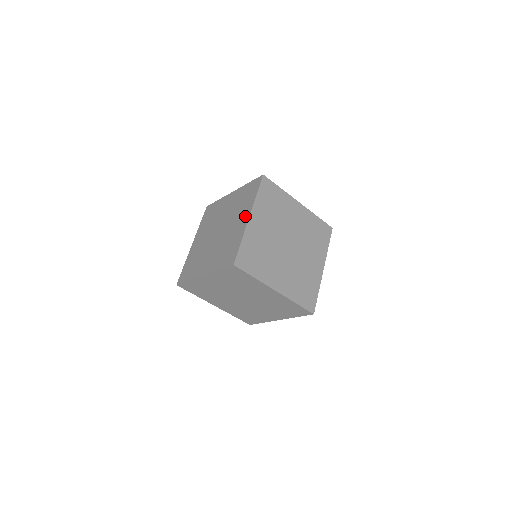
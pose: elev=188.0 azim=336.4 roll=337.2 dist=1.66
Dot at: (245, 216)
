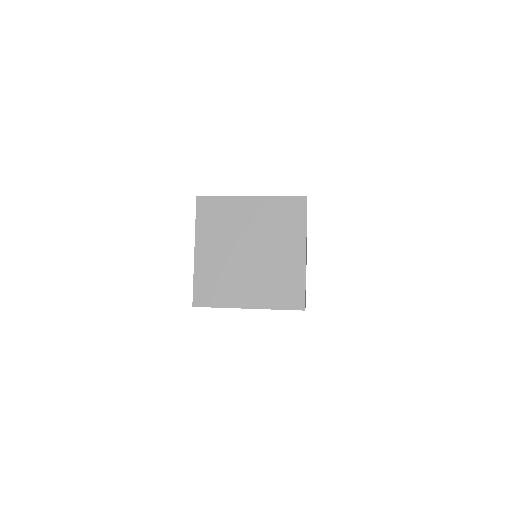
Dot at: (298, 249)
